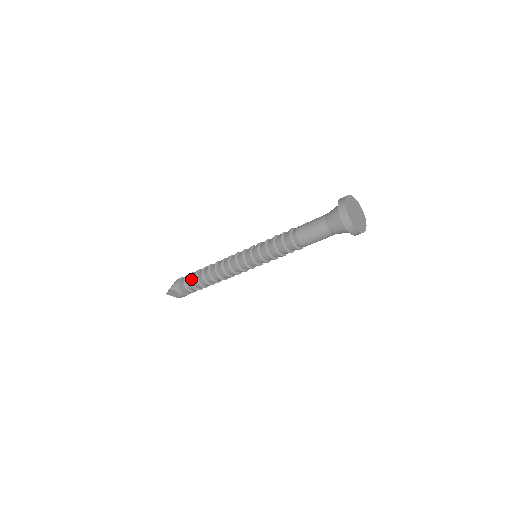
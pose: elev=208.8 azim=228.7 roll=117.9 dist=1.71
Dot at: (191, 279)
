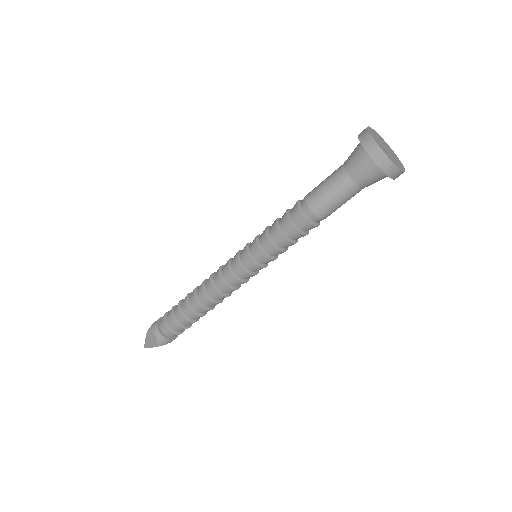
Dot at: (173, 310)
